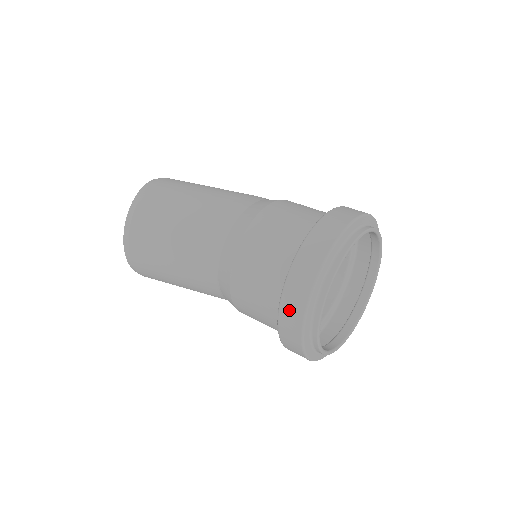
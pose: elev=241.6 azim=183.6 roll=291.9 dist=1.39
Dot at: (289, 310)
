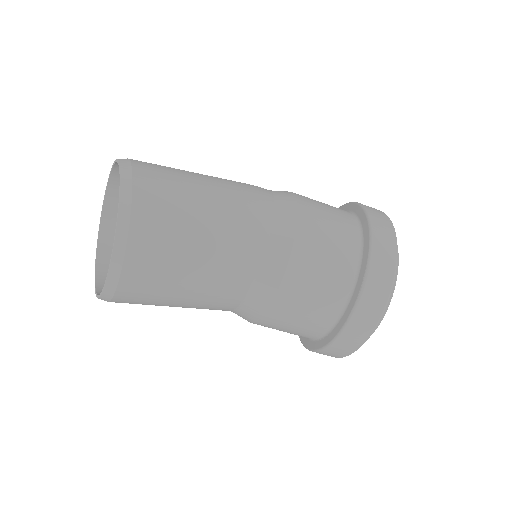
Dot at: (357, 328)
